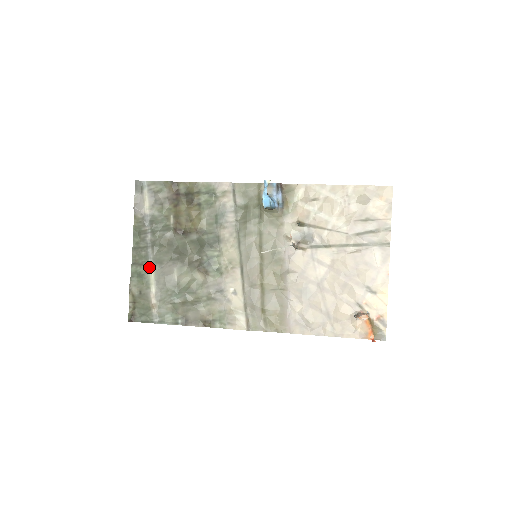
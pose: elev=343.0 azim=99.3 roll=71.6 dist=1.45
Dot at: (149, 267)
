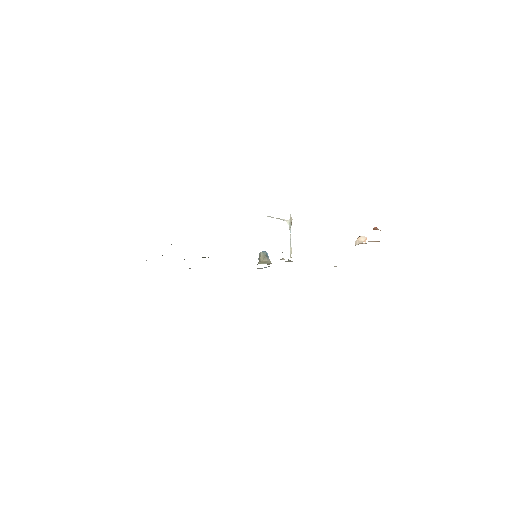
Dot at: occluded
